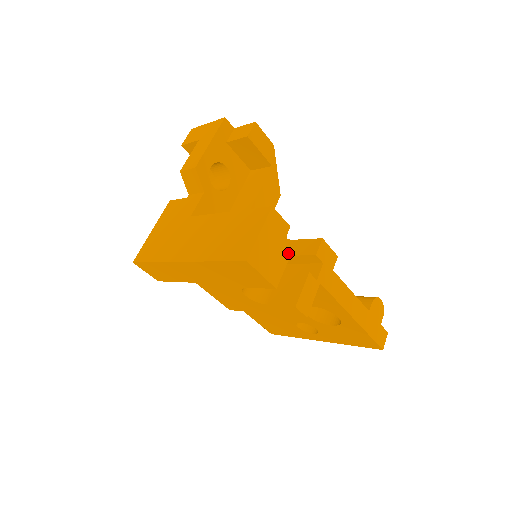
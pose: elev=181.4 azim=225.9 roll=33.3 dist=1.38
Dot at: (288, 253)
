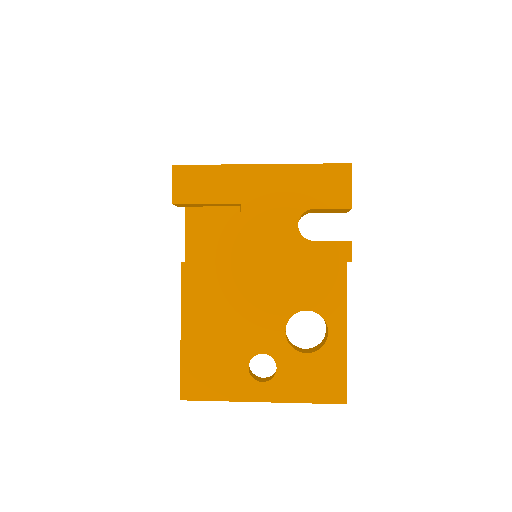
Dot at: occluded
